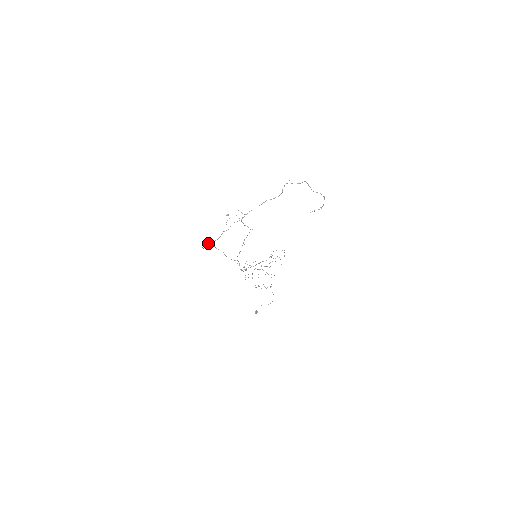
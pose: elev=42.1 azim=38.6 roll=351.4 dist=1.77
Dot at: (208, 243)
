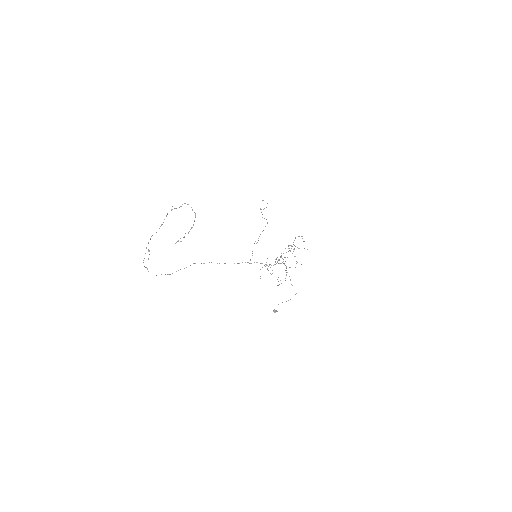
Dot at: occluded
